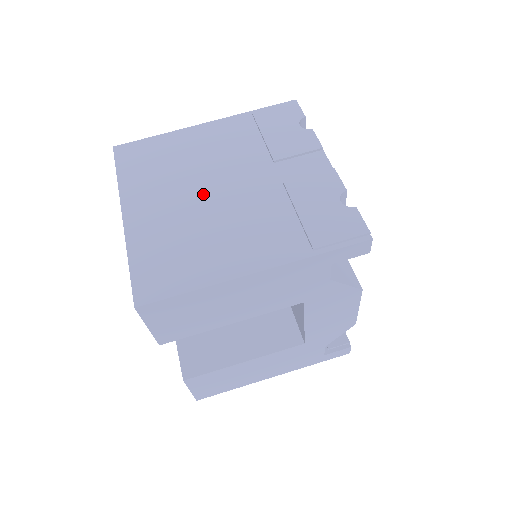
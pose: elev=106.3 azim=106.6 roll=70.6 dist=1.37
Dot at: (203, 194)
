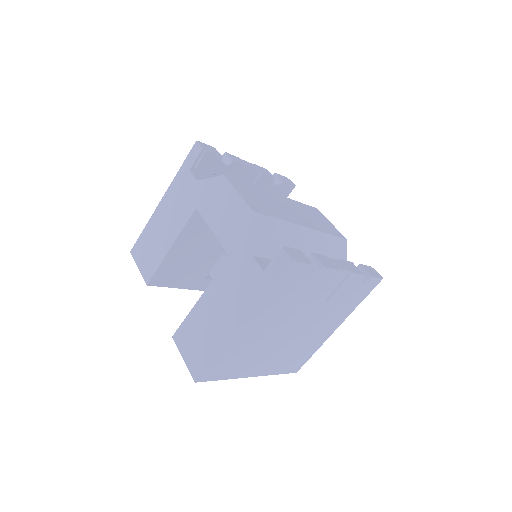
Dot at: (285, 340)
